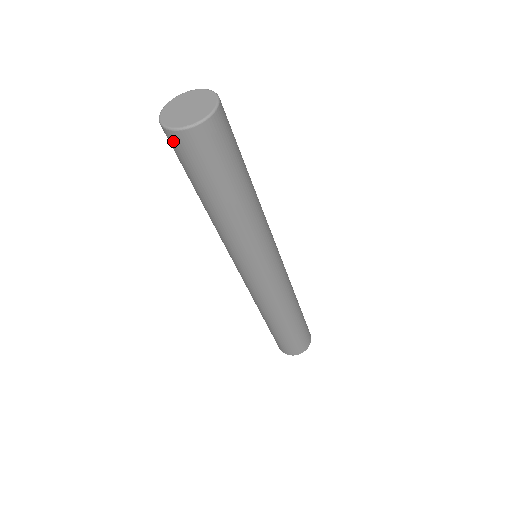
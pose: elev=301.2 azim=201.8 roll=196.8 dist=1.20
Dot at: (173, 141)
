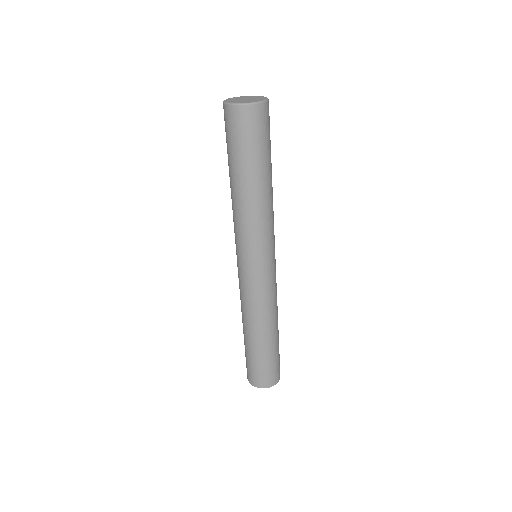
Dot at: occluded
